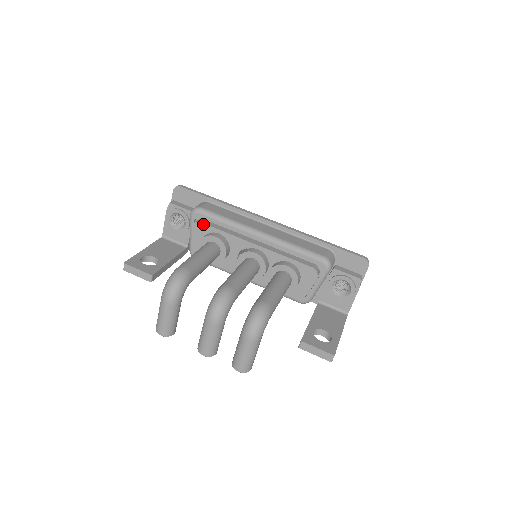
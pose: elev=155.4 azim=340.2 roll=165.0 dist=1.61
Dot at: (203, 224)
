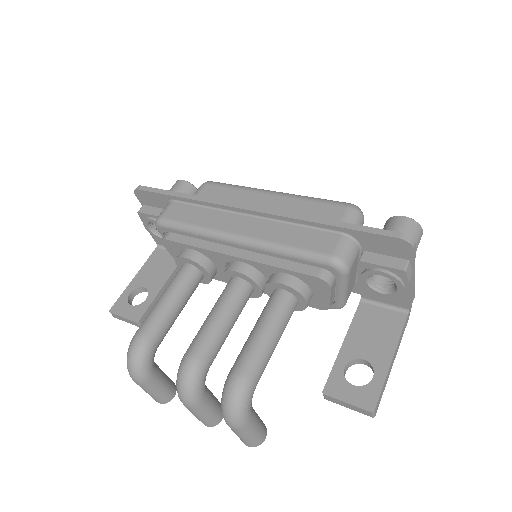
Dot at: (170, 241)
